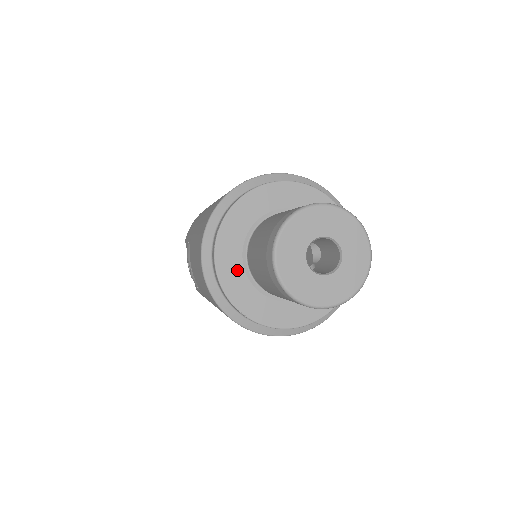
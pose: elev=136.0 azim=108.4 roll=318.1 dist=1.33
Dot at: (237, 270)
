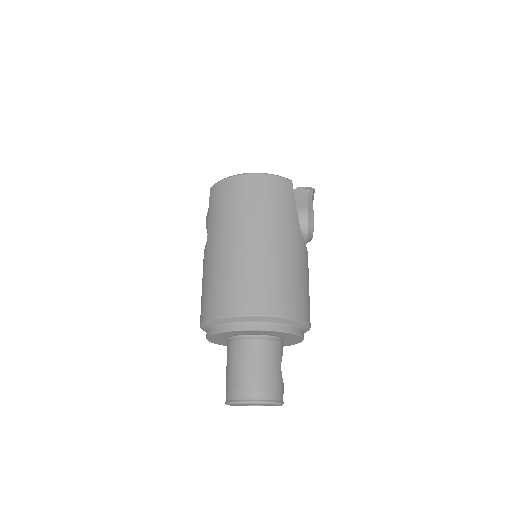
Dot at: (220, 340)
